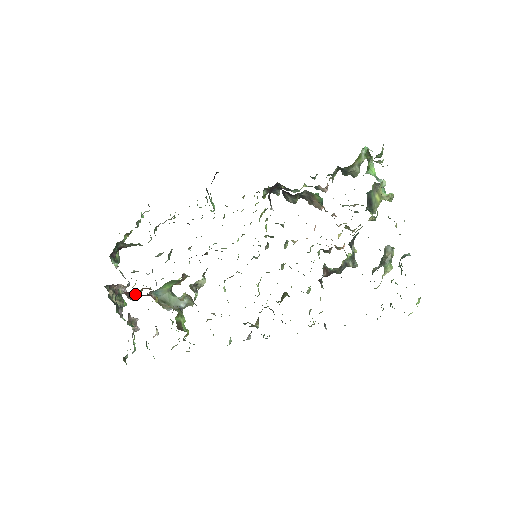
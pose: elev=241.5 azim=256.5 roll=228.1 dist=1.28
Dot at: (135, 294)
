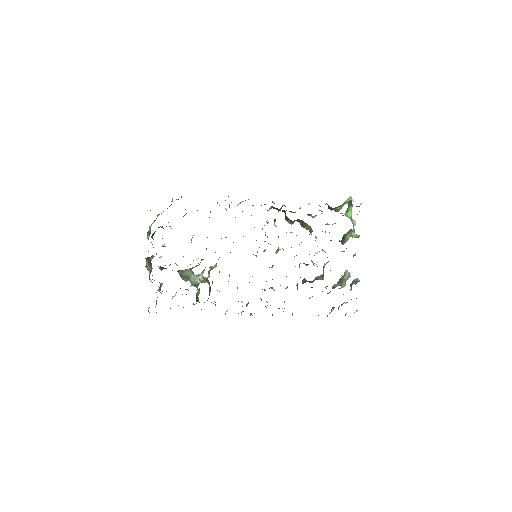
Dot at: occluded
